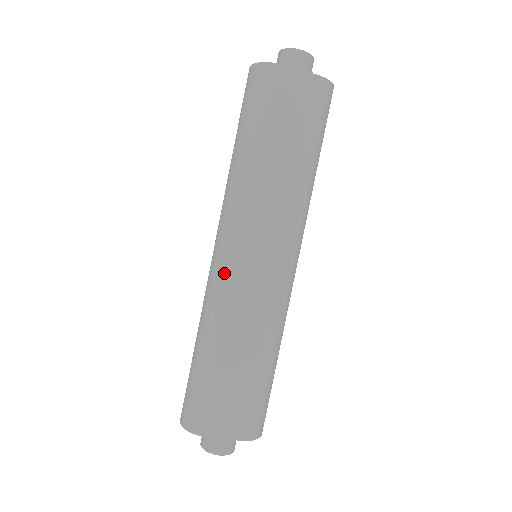
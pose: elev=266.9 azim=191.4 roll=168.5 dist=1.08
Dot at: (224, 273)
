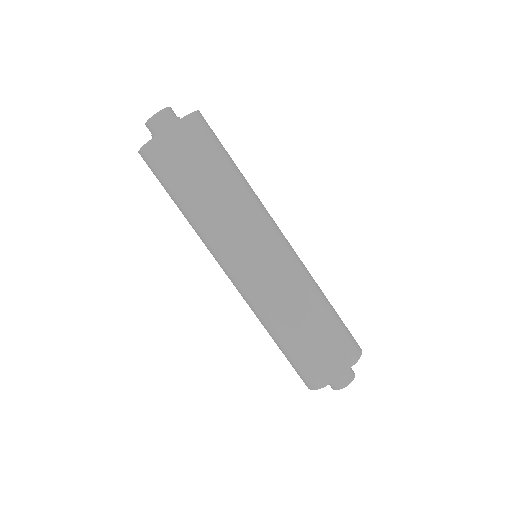
Dot at: (247, 287)
